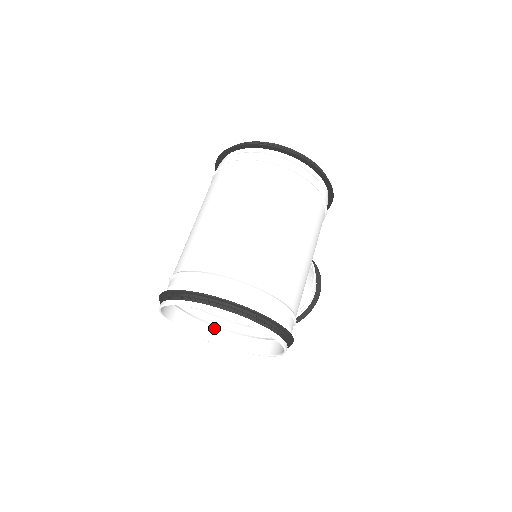
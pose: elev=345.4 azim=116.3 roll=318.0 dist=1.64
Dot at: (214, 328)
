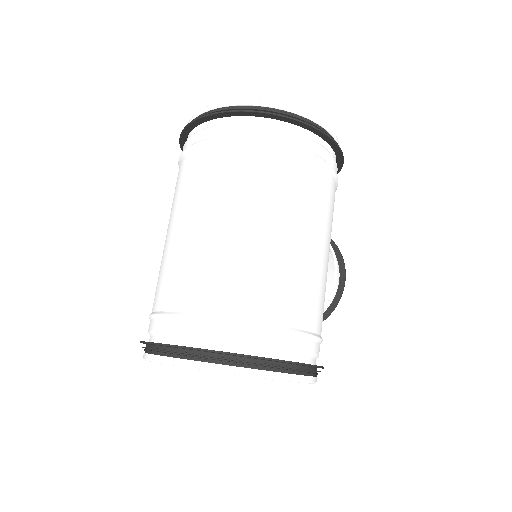
Dot at: occluded
